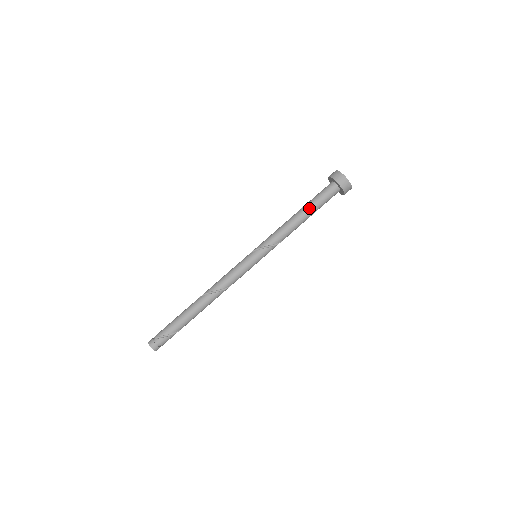
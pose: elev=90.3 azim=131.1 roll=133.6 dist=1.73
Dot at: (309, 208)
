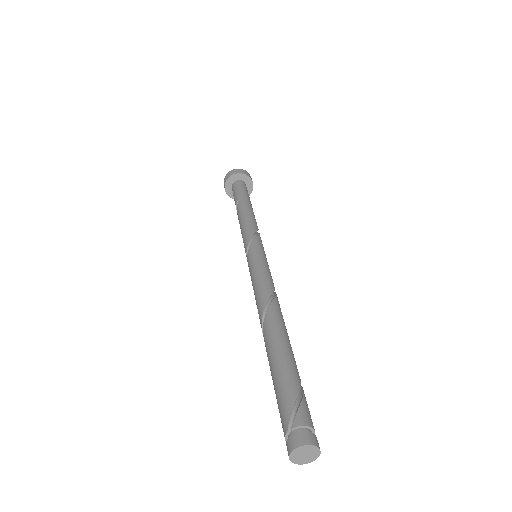
Dot at: (242, 199)
